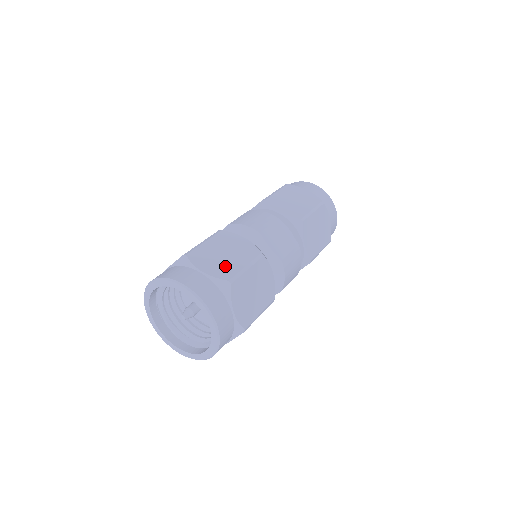
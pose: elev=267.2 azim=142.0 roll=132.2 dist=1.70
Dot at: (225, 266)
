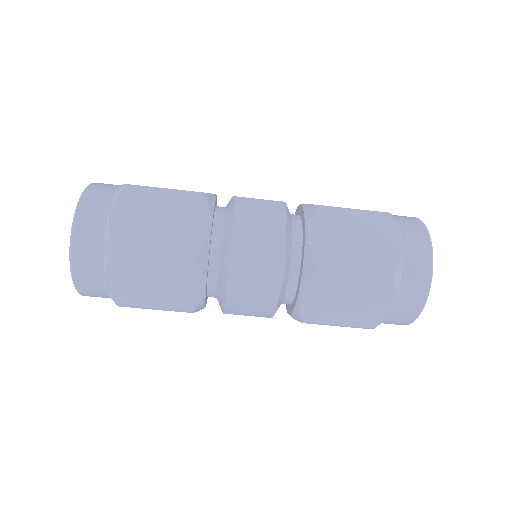
Dot at: (137, 231)
